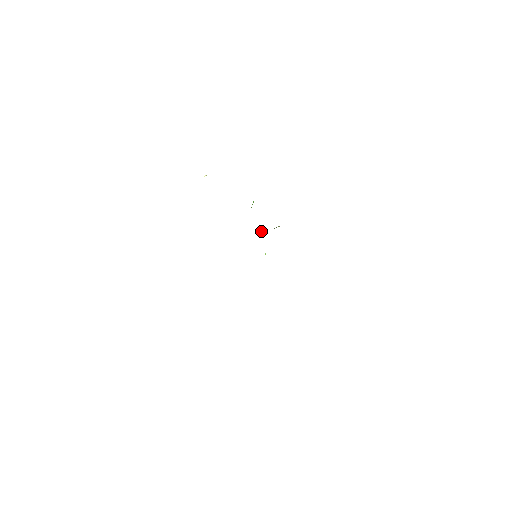
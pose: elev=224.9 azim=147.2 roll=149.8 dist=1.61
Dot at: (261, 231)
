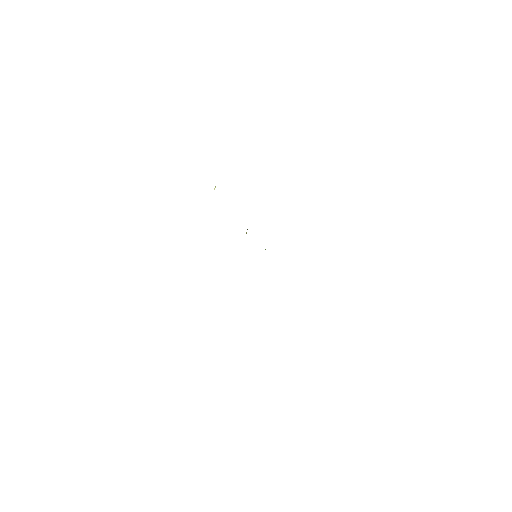
Dot at: (246, 232)
